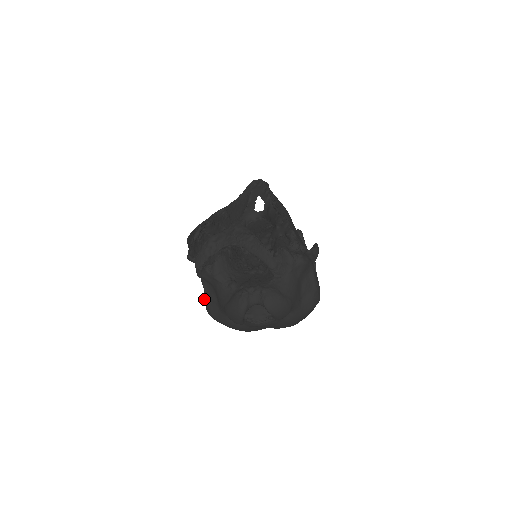
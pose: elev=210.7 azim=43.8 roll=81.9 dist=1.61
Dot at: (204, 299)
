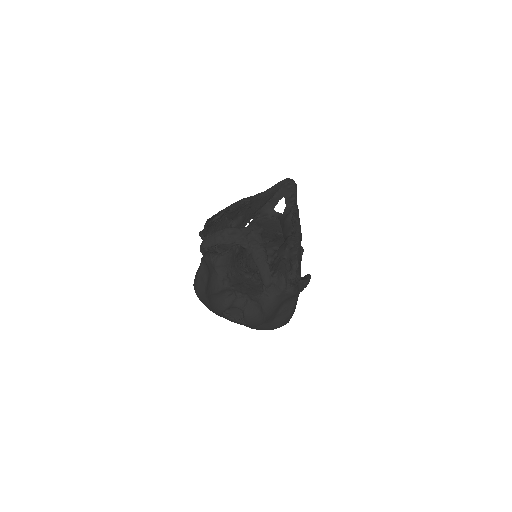
Dot at: (196, 274)
